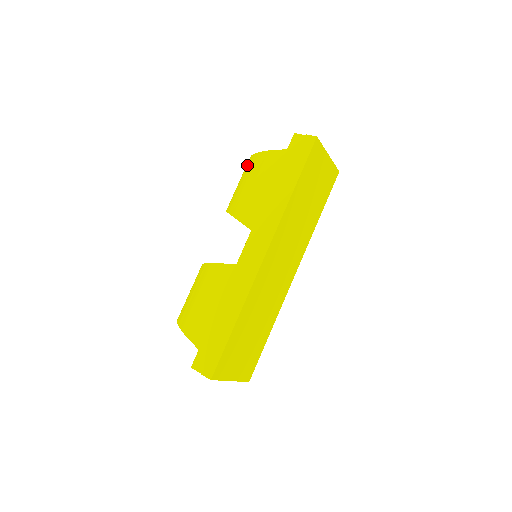
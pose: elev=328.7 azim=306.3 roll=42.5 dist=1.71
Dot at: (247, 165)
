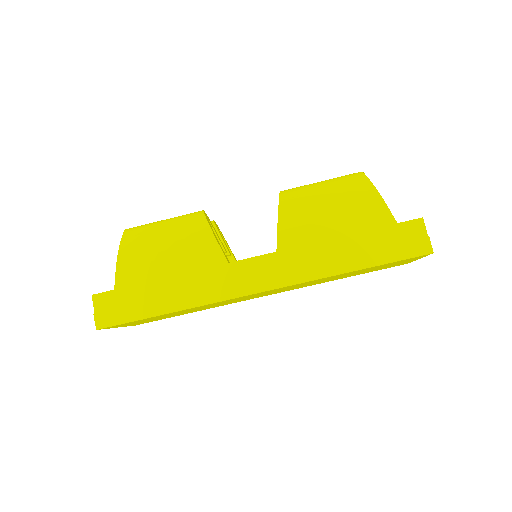
Dot at: (350, 178)
